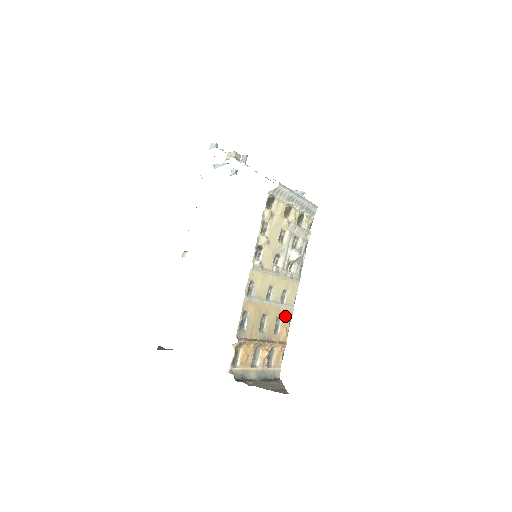
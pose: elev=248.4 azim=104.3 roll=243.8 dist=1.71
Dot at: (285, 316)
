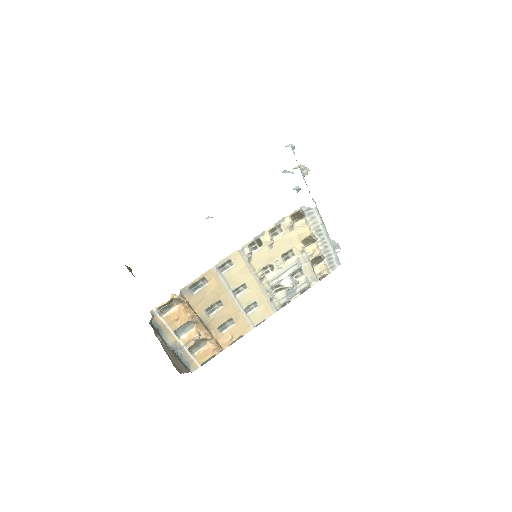
Dot at: (240, 326)
